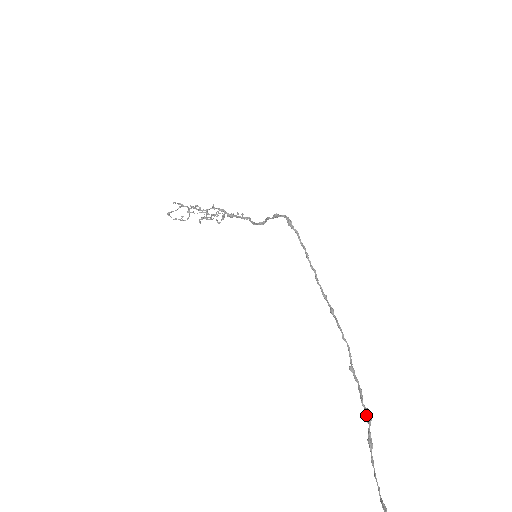
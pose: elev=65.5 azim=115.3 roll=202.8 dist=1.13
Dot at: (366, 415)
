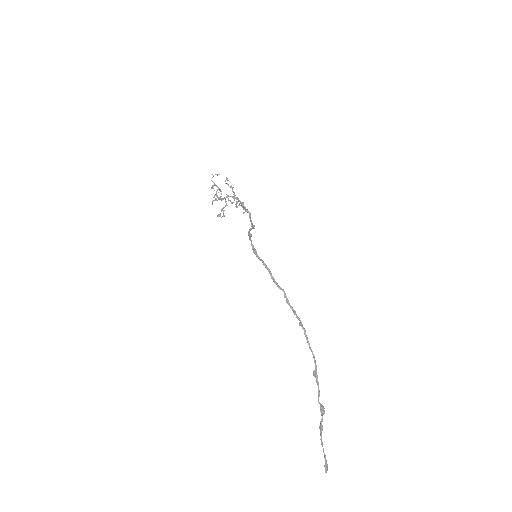
Dot at: (320, 410)
